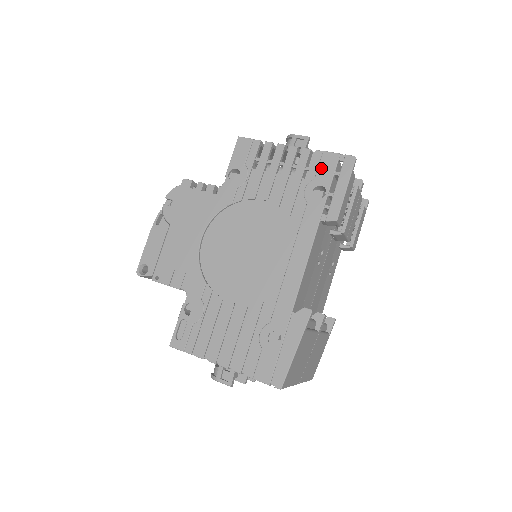
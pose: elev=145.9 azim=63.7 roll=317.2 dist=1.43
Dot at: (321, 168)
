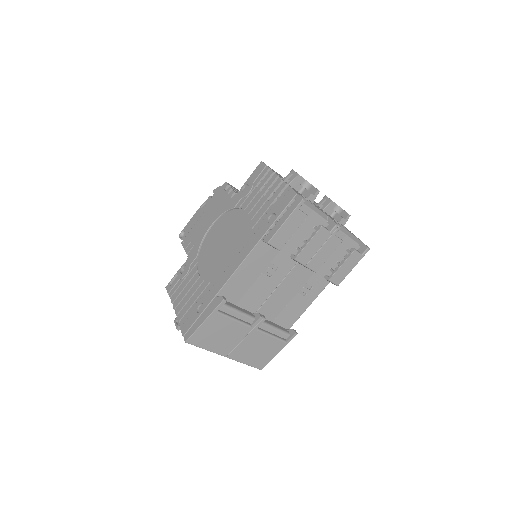
Dot at: (282, 200)
